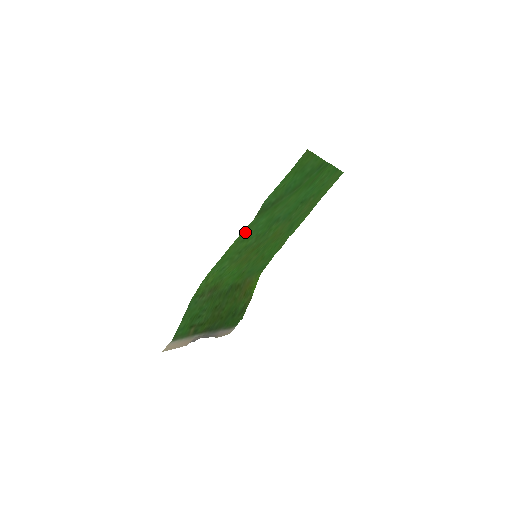
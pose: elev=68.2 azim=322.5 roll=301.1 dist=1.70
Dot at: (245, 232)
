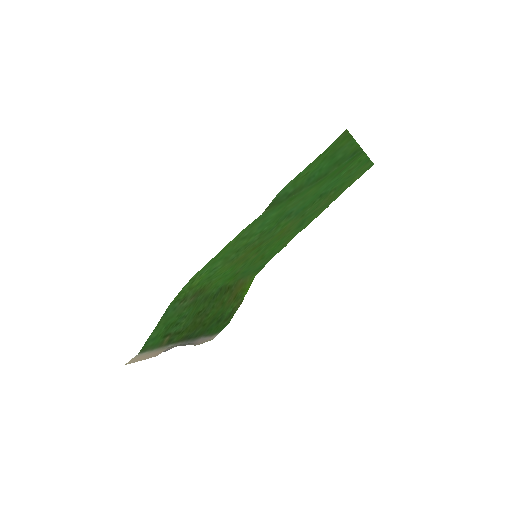
Dot at: (248, 228)
